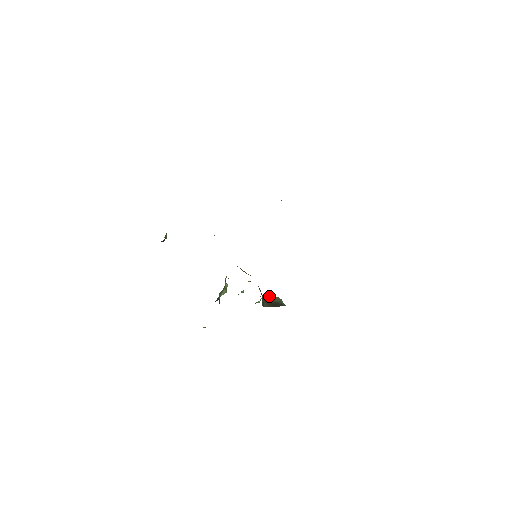
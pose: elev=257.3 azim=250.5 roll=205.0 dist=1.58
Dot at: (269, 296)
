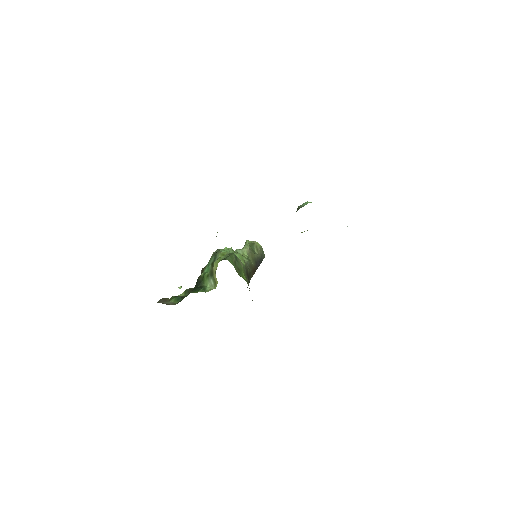
Dot at: (251, 243)
